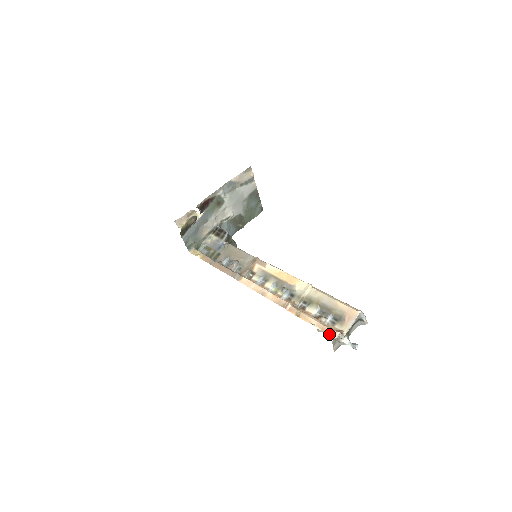
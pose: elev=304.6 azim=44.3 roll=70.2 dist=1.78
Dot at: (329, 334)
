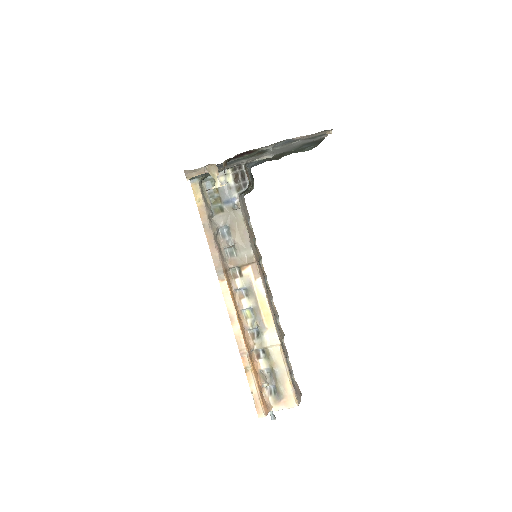
Dot at: (257, 411)
